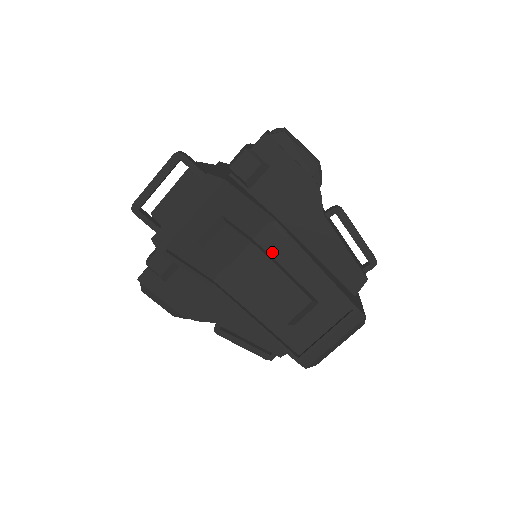
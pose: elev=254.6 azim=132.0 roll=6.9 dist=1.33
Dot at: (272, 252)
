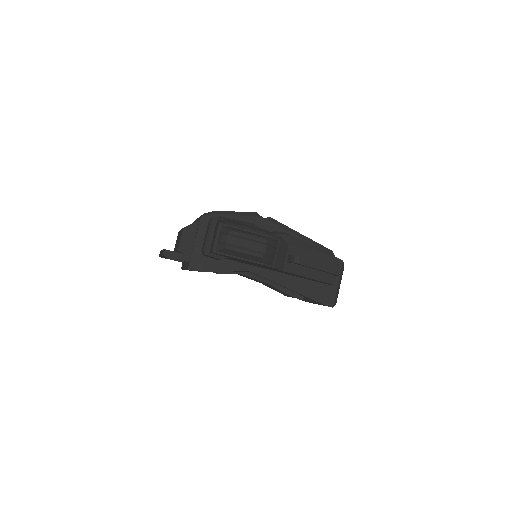
Dot at: occluded
